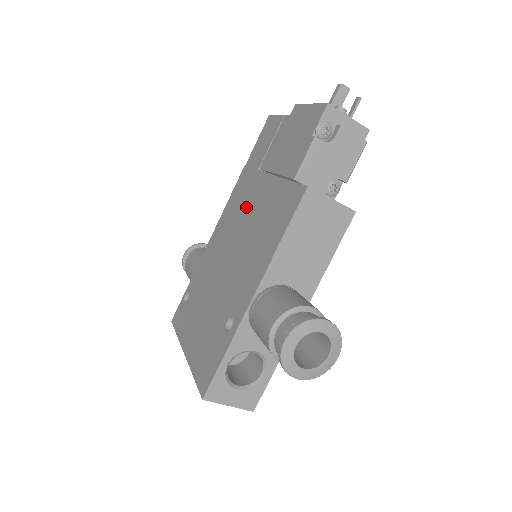
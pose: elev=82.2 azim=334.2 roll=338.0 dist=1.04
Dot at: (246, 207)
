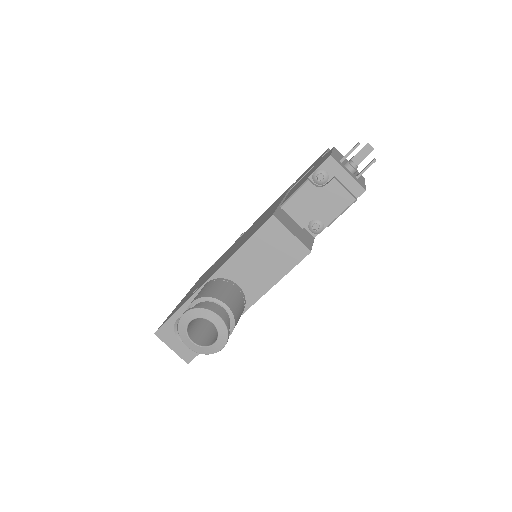
Dot at: (264, 215)
